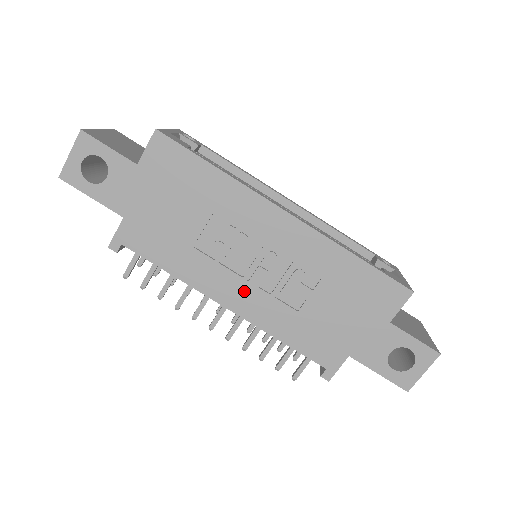
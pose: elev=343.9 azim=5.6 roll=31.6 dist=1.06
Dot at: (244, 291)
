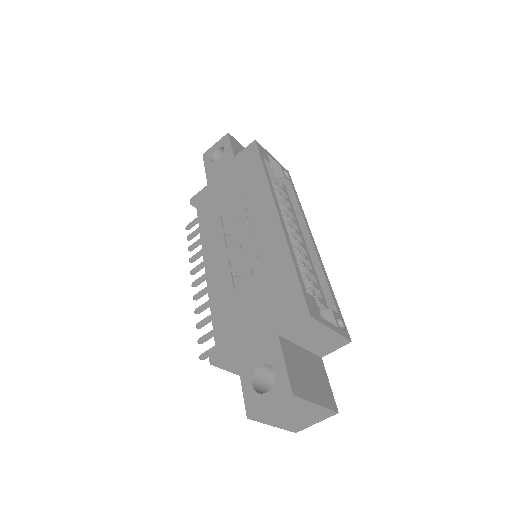
Dot at: (220, 257)
